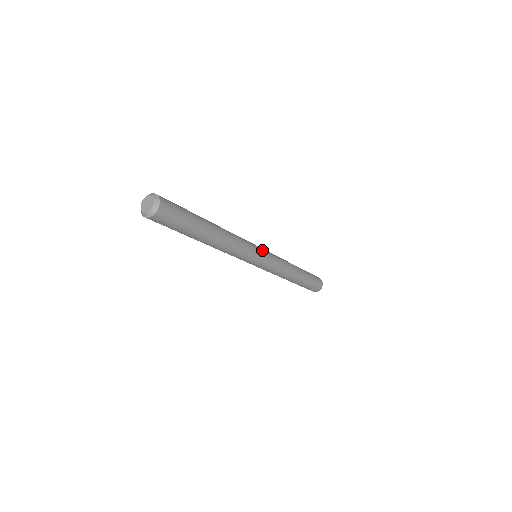
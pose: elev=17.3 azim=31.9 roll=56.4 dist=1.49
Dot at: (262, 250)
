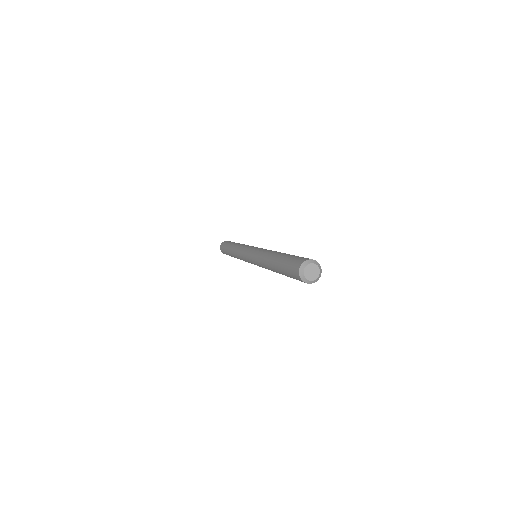
Dot at: occluded
